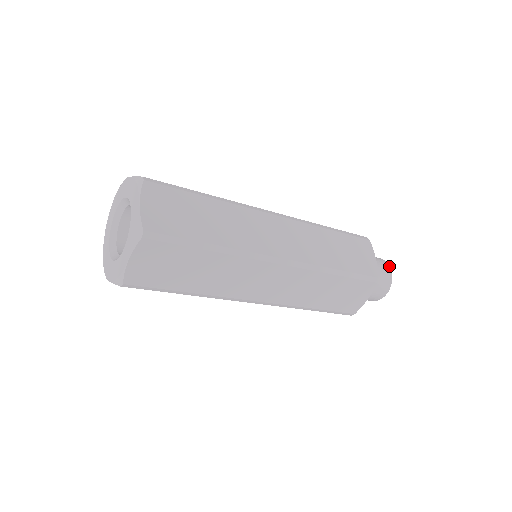
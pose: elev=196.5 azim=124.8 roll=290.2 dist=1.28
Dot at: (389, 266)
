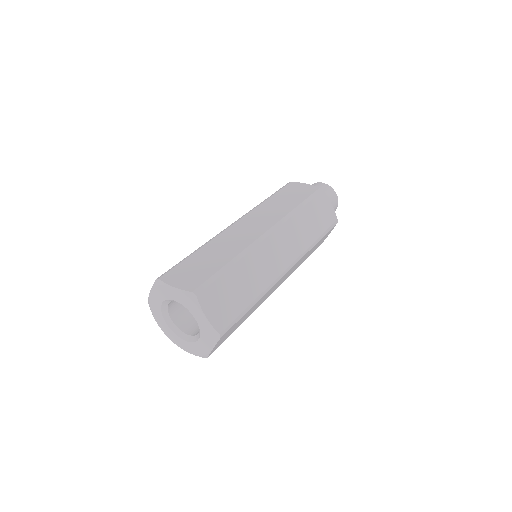
Dot at: occluded
